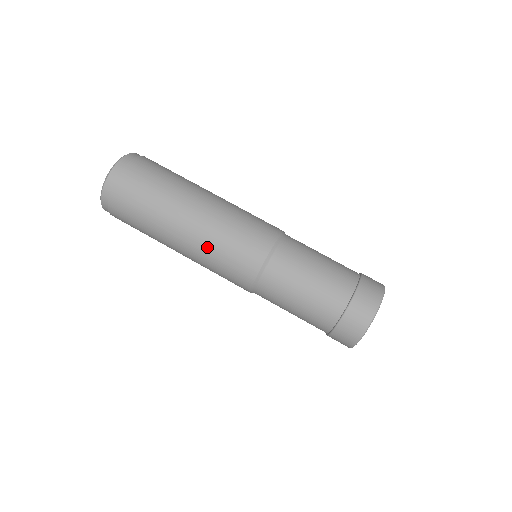
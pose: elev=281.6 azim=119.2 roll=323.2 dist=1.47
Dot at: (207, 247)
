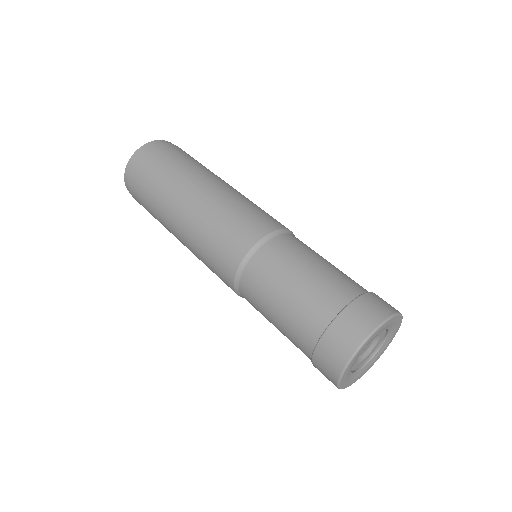
Dot at: (205, 217)
